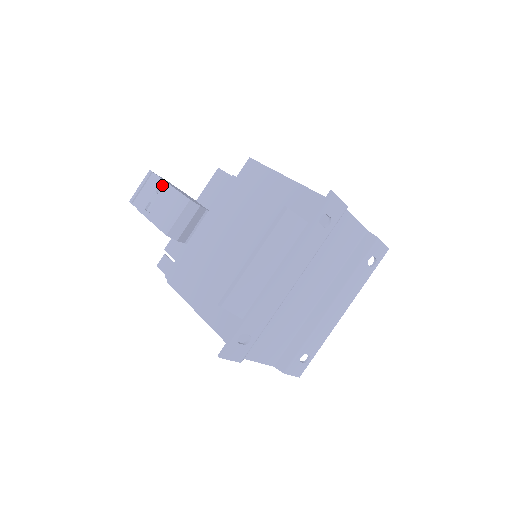
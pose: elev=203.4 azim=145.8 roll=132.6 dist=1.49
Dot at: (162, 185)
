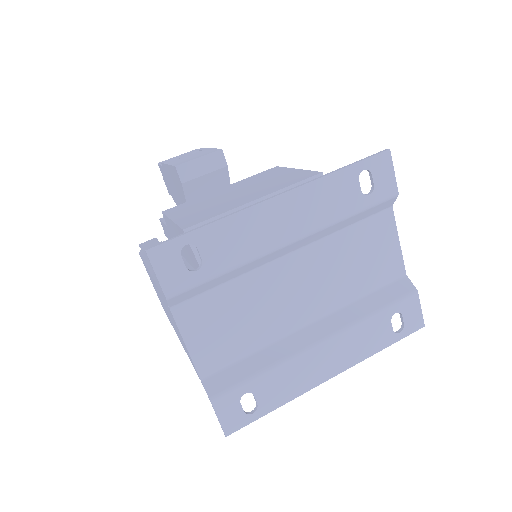
Dot at: (201, 149)
